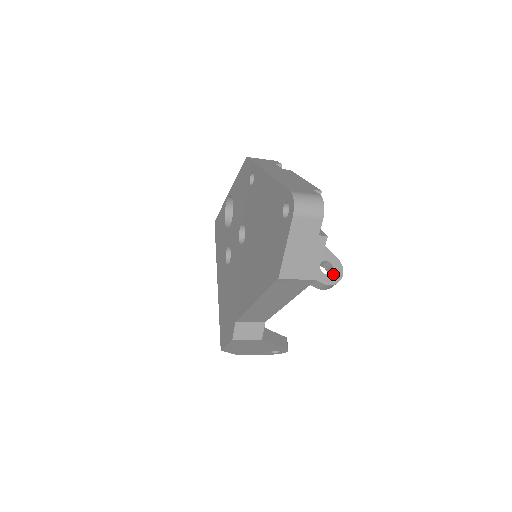
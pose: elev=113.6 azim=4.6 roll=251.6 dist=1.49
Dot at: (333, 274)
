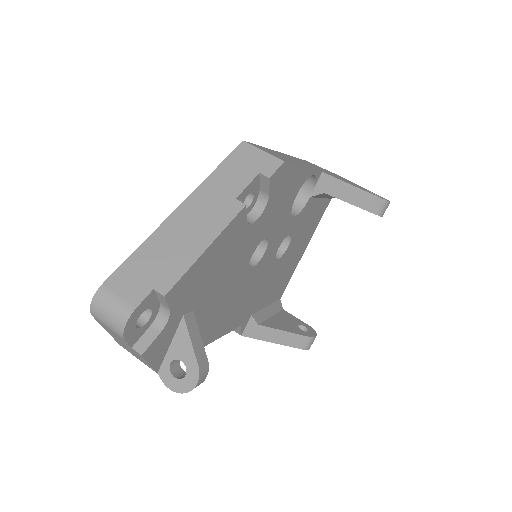
Dot at: (181, 381)
